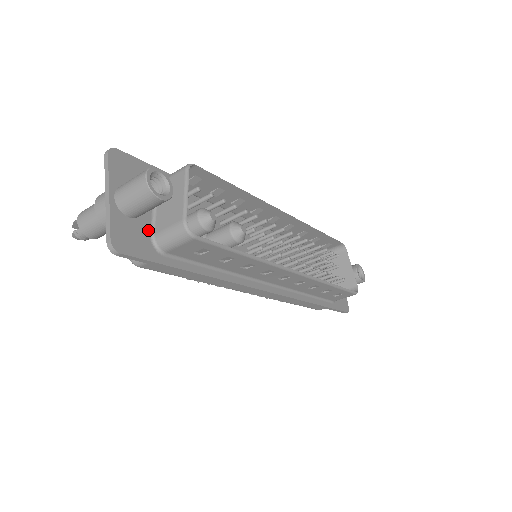
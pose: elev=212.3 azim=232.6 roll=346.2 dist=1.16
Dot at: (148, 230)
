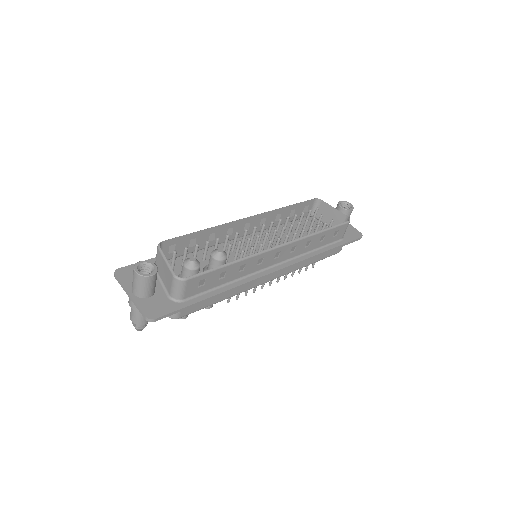
Dot at: (165, 296)
